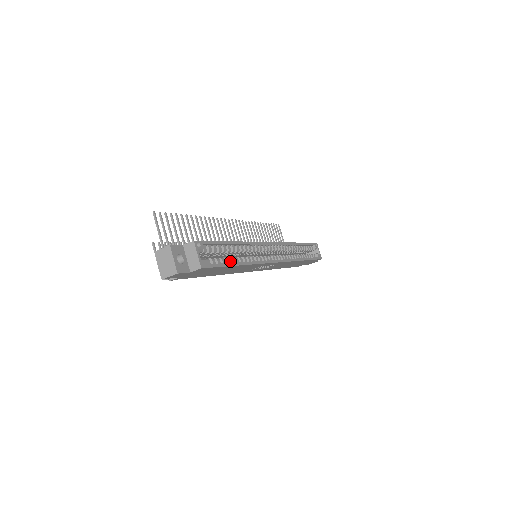
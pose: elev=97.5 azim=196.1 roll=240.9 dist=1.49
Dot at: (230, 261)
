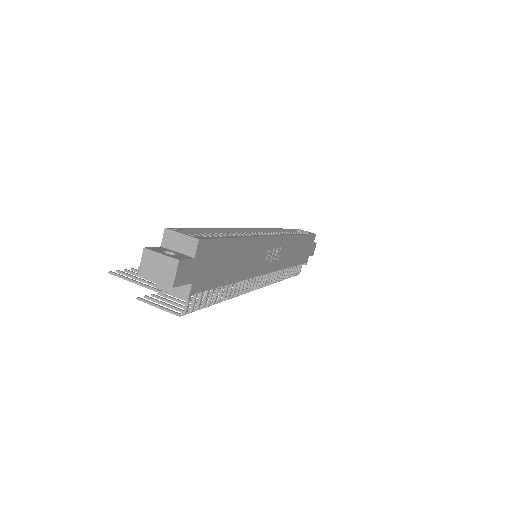
Dot at: occluded
